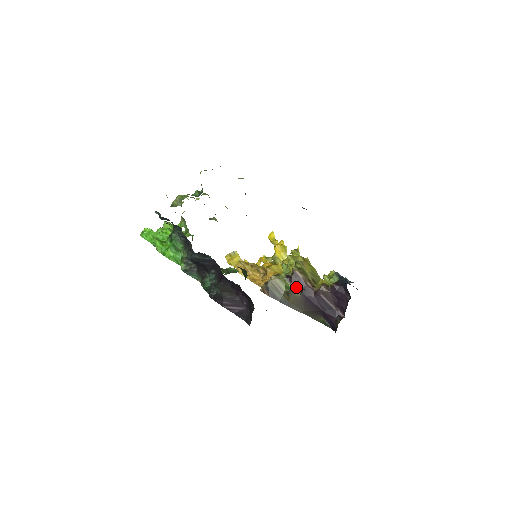
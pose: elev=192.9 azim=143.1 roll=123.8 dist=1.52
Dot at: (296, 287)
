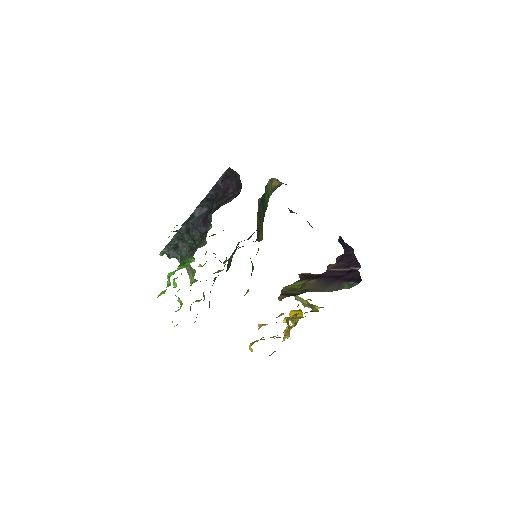
Dot at: (308, 280)
